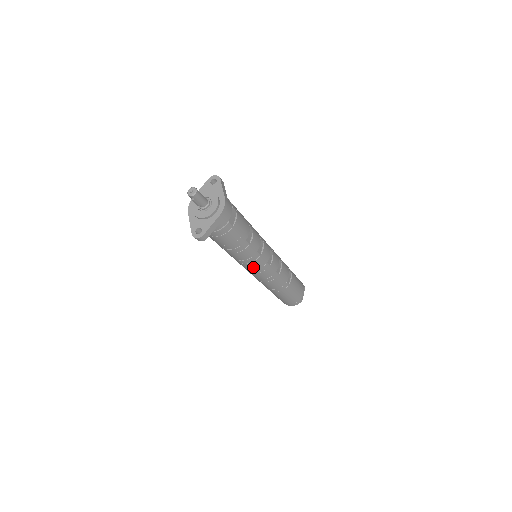
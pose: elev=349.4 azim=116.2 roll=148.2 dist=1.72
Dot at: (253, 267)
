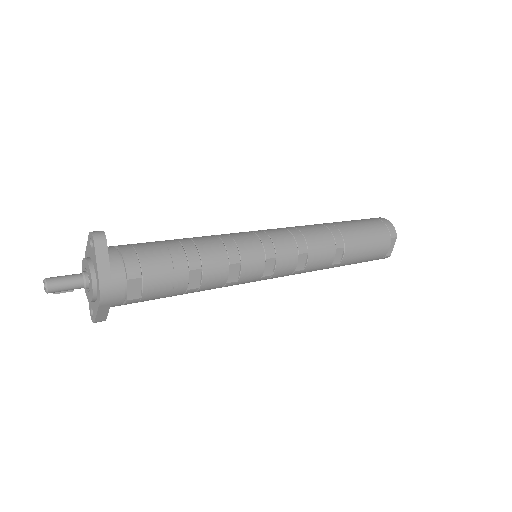
Dot at: occluded
